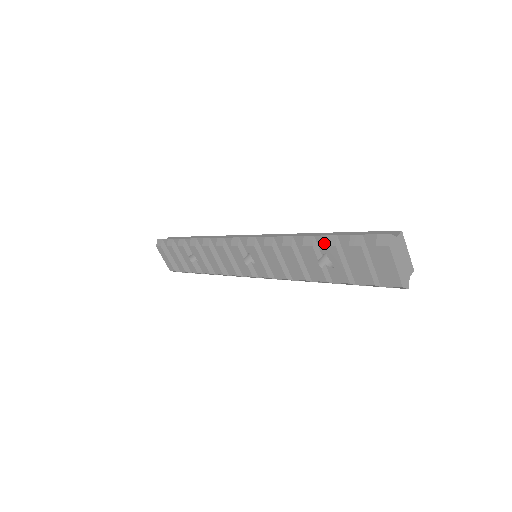
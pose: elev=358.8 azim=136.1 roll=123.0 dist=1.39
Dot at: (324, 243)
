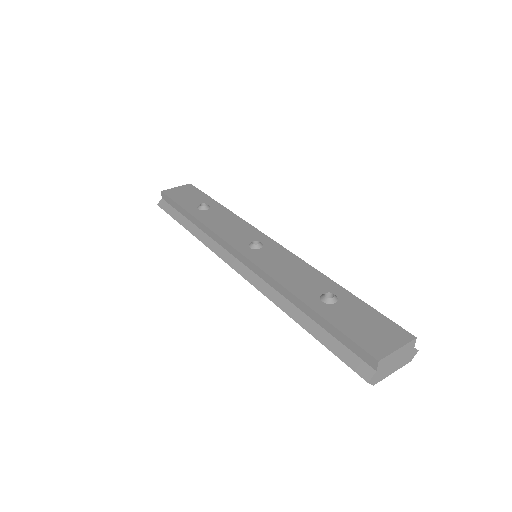
Dot at: occluded
